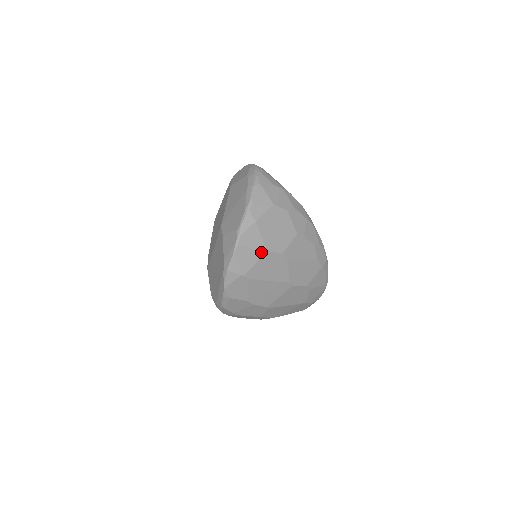
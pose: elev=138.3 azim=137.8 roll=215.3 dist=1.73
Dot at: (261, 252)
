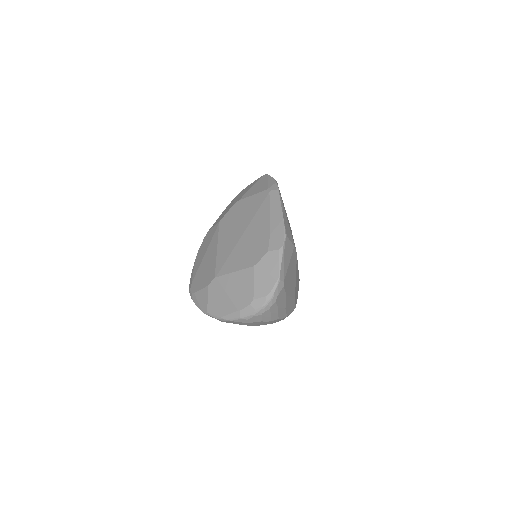
Dot at: occluded
